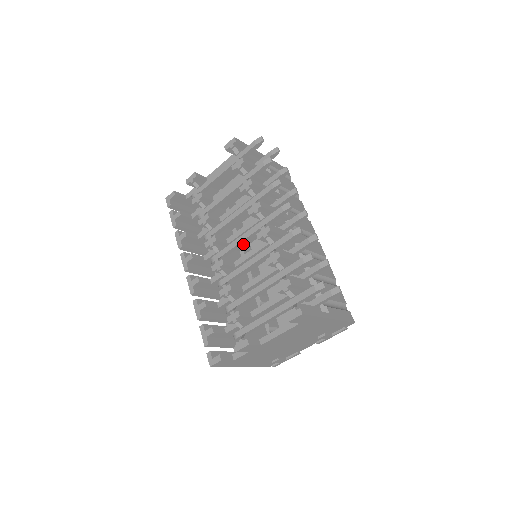
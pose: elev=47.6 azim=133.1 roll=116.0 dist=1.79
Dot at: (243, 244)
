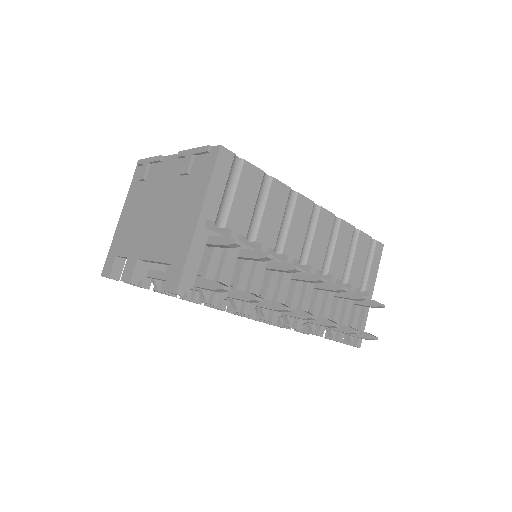
Dot at: occluded
